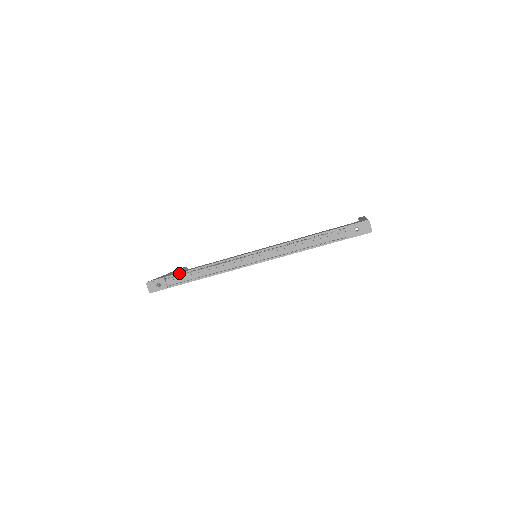
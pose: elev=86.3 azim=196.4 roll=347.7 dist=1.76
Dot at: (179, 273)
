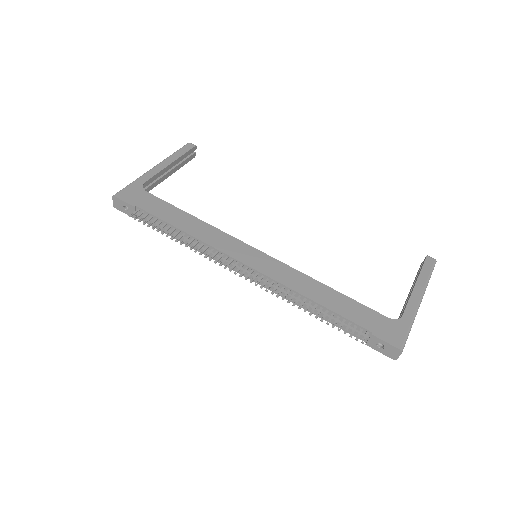
Dot at: (154, 216)
